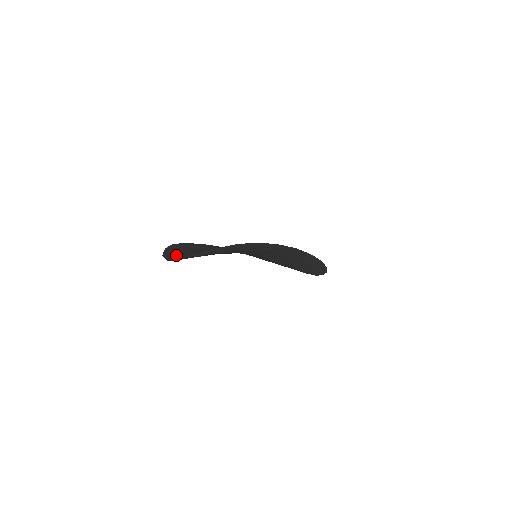
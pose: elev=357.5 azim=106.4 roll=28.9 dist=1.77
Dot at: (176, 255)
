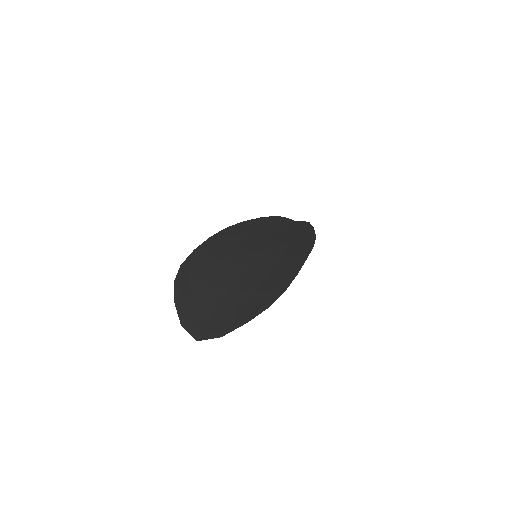
Dot at: (196, 320)
